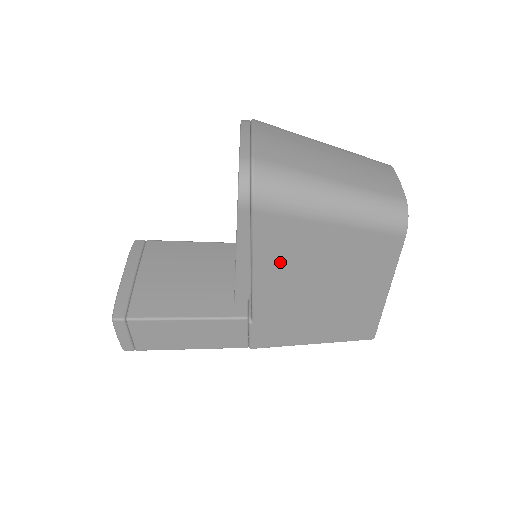
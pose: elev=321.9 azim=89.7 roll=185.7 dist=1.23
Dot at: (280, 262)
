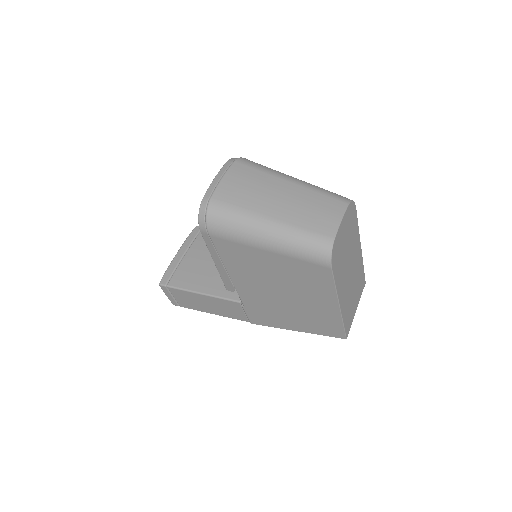
Dot at: (243, 270)
